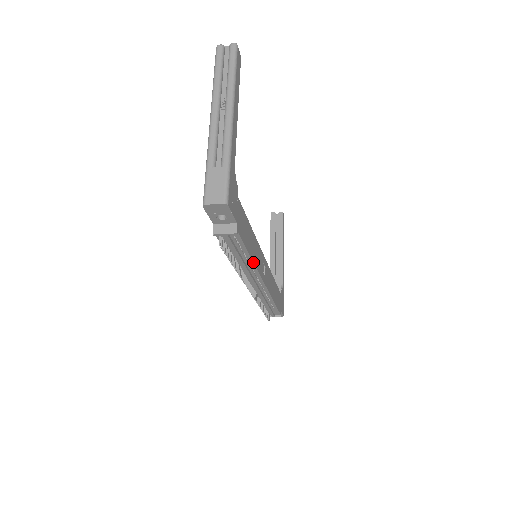
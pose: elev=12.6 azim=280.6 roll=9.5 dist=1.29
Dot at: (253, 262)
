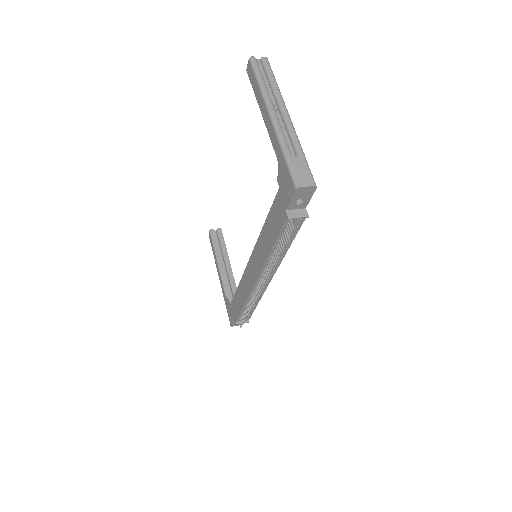
Dot at: (286, 252)
